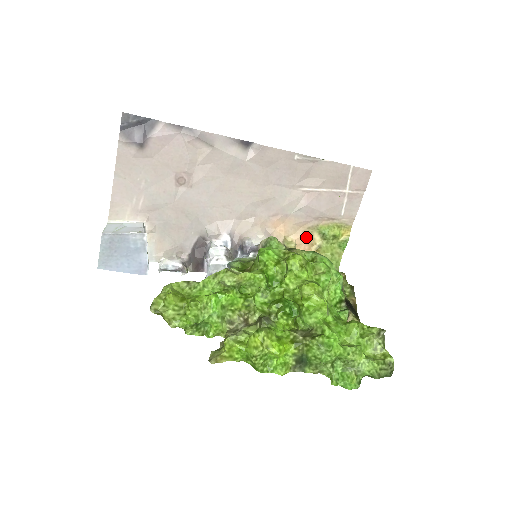
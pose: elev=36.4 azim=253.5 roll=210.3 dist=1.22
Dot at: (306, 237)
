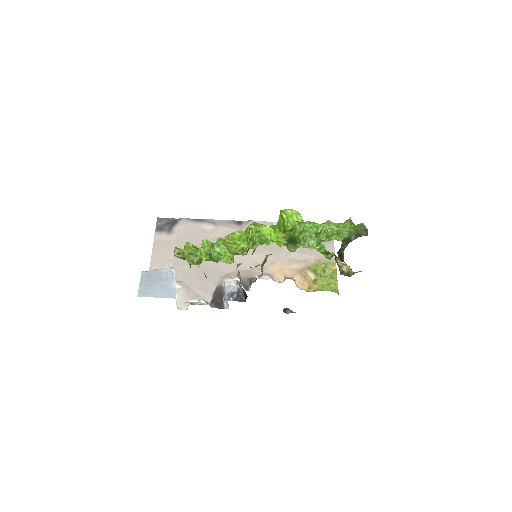
Dot at: (302, 276)
